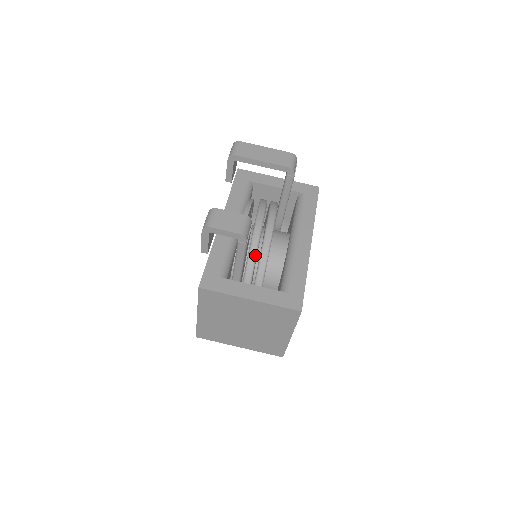
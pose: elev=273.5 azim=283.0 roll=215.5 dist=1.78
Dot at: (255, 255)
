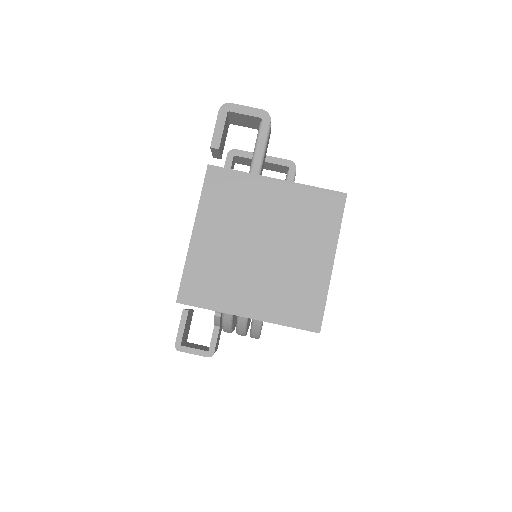
Dot at: occluded
